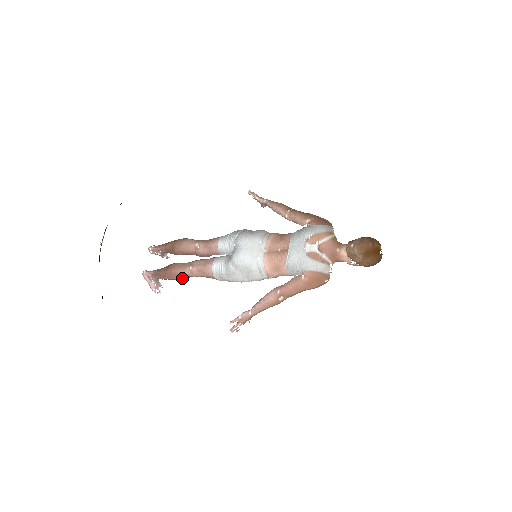
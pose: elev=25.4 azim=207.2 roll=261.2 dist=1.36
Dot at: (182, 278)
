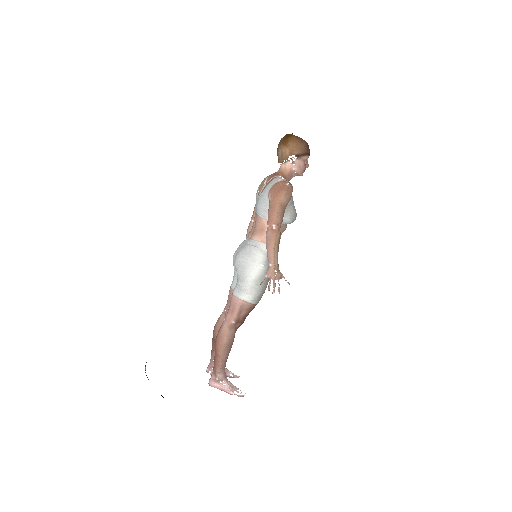
Dot at: (227, 335)
